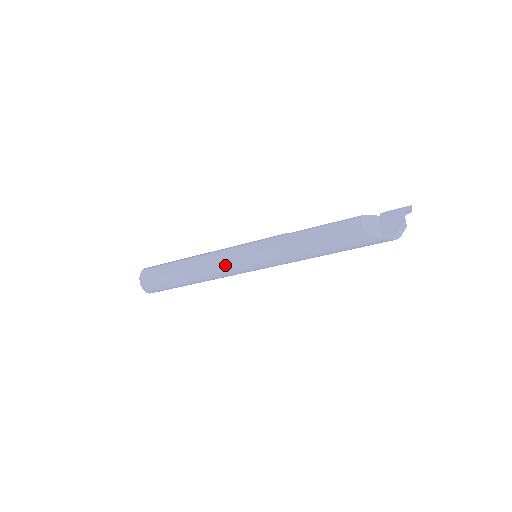
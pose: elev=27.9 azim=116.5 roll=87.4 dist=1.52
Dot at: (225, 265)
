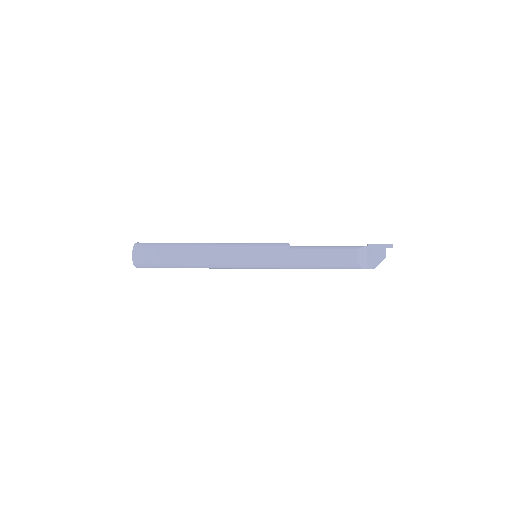
Dot at: (230, 265)
